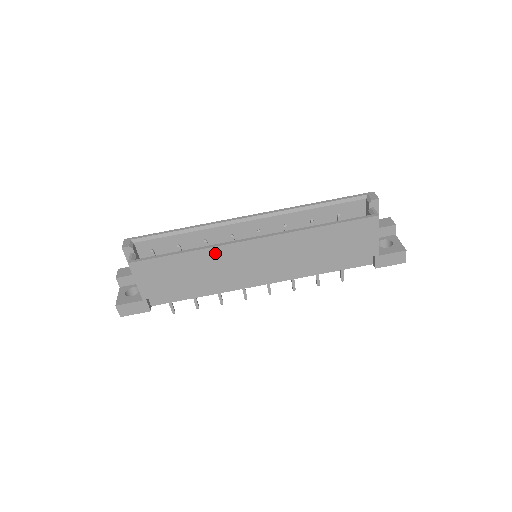
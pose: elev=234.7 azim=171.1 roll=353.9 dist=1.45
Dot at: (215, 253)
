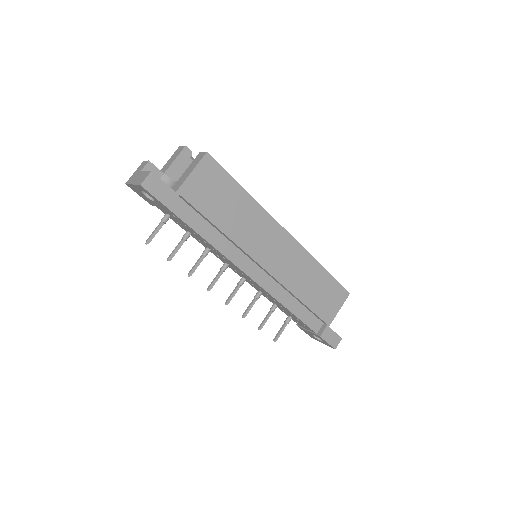
Dot at: (260, 215)
